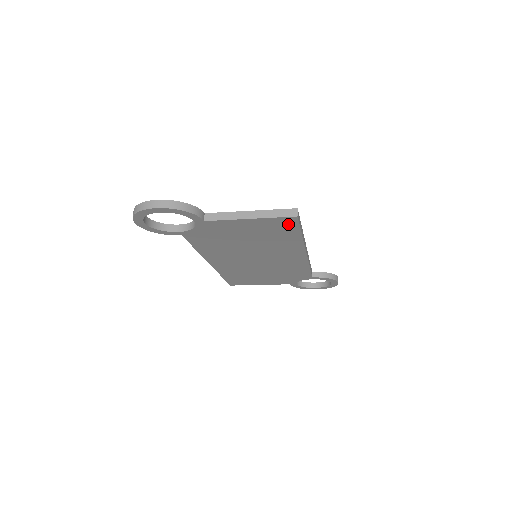
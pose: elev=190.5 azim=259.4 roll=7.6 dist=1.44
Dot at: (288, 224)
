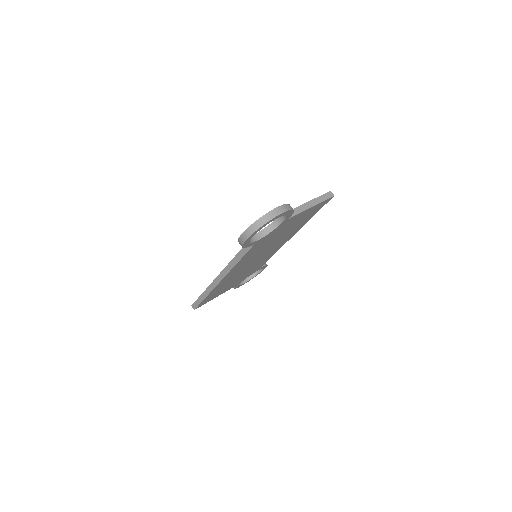
Dot at: (321, 206)
